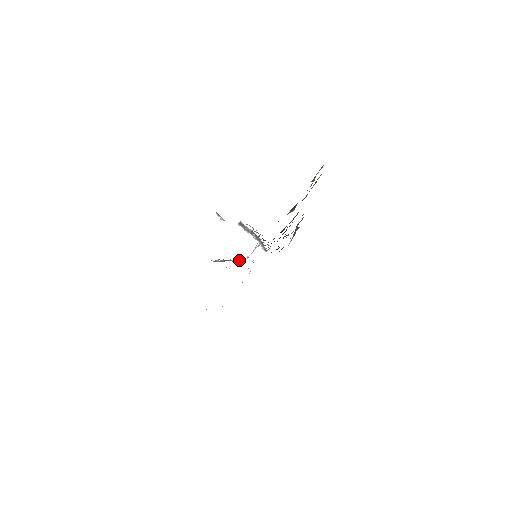
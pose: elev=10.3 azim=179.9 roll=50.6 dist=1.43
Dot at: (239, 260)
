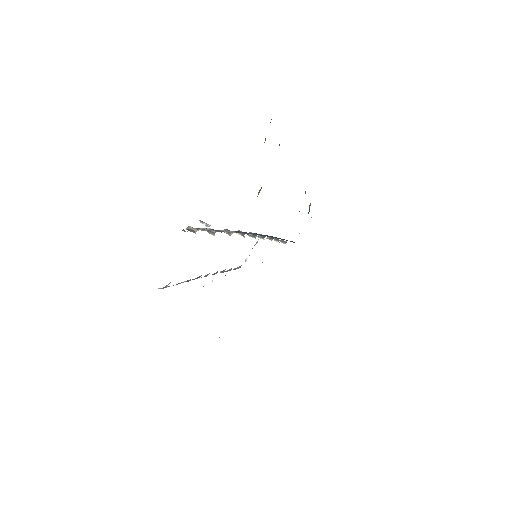
Dot at: (230, 269)
